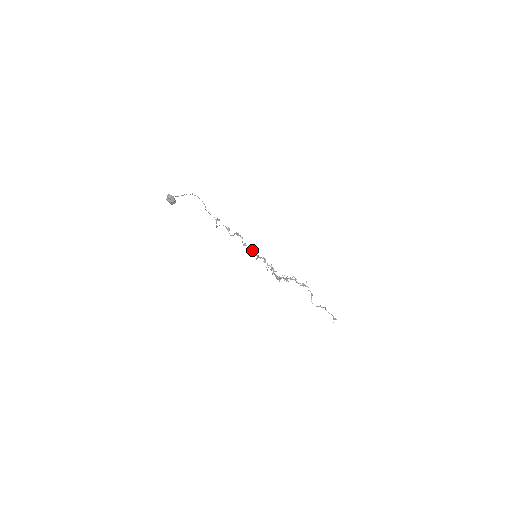
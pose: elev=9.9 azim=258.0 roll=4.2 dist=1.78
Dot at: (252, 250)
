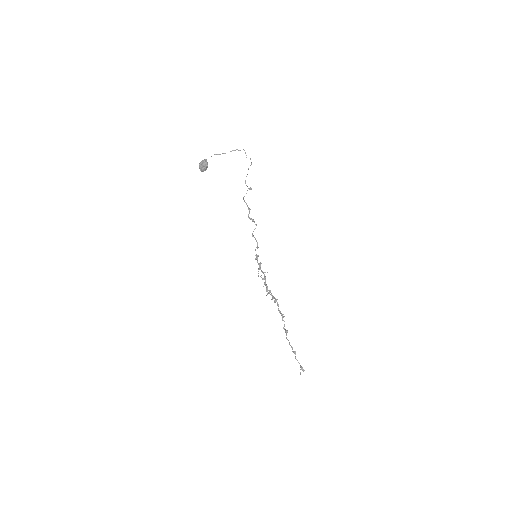
Dot at: (257, 245)
